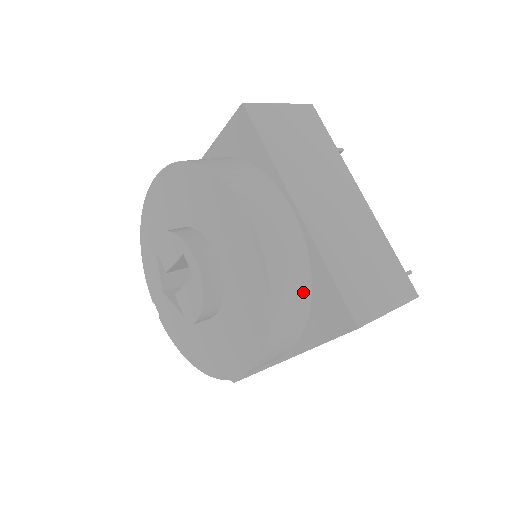
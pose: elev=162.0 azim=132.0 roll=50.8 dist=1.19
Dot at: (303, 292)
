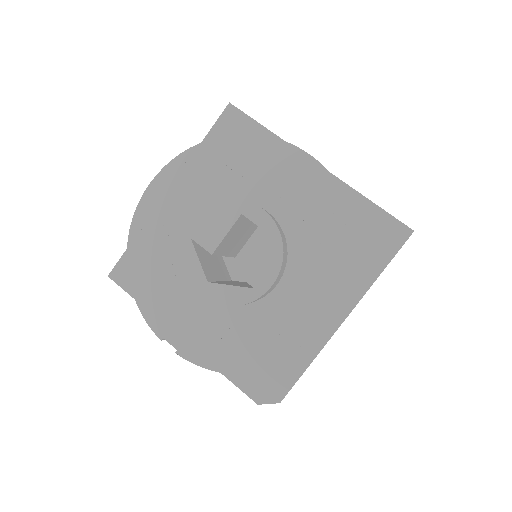
Dot at: occluded
